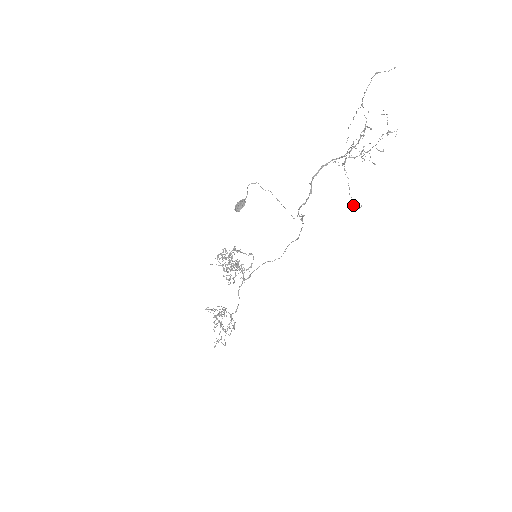
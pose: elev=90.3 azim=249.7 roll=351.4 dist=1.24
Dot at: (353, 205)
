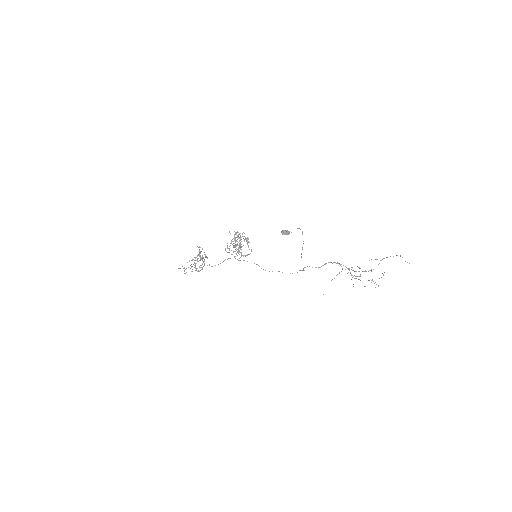
Dot at: occluded
